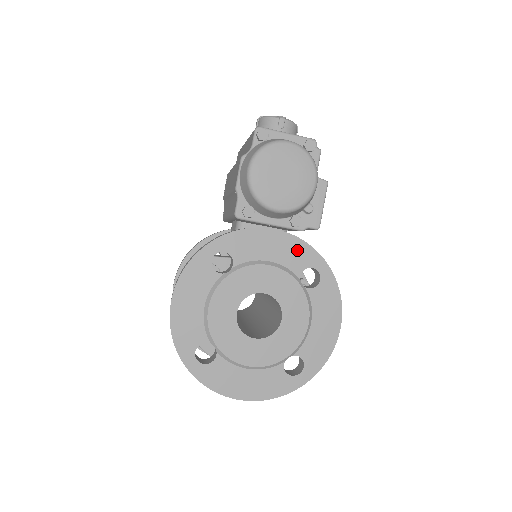
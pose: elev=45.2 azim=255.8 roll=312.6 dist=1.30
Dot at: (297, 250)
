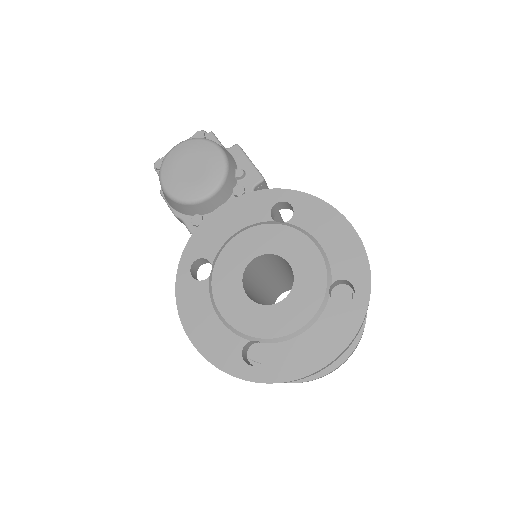
Dot at: (250, 204)
